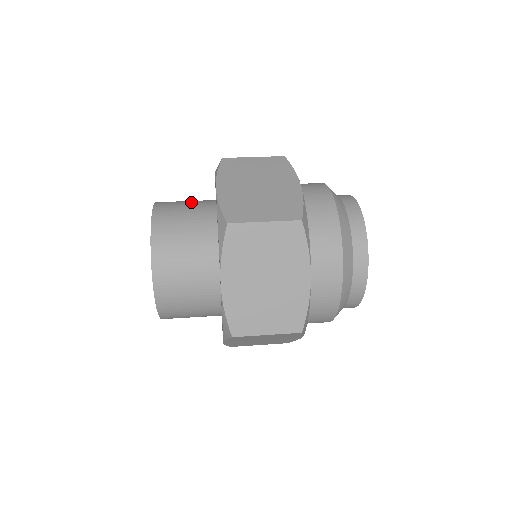
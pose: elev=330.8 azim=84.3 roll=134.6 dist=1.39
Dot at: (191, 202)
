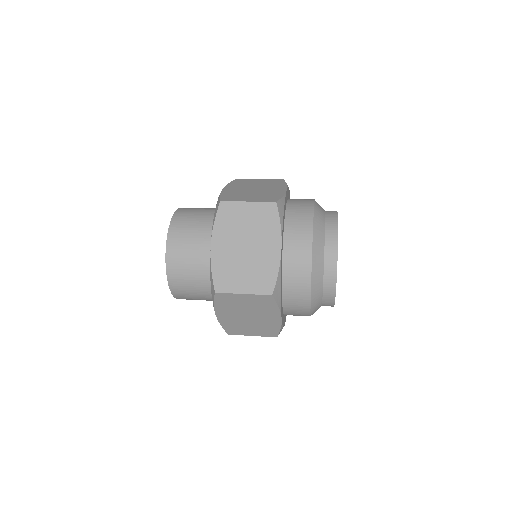
Dot at: occluded
